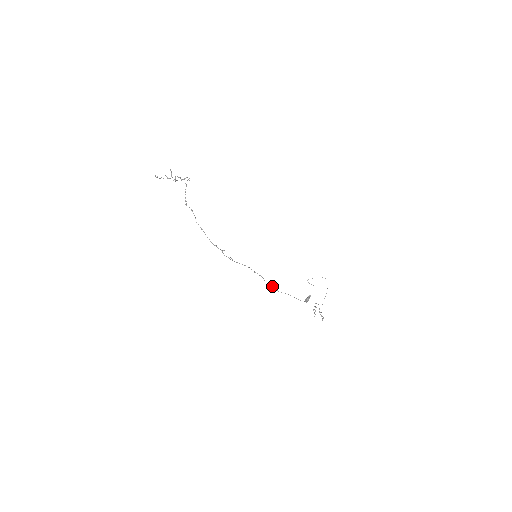
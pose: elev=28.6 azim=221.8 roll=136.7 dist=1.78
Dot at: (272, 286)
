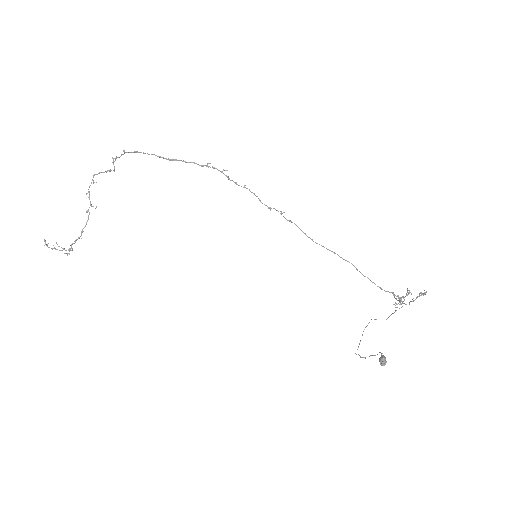
Dot at: occluded
